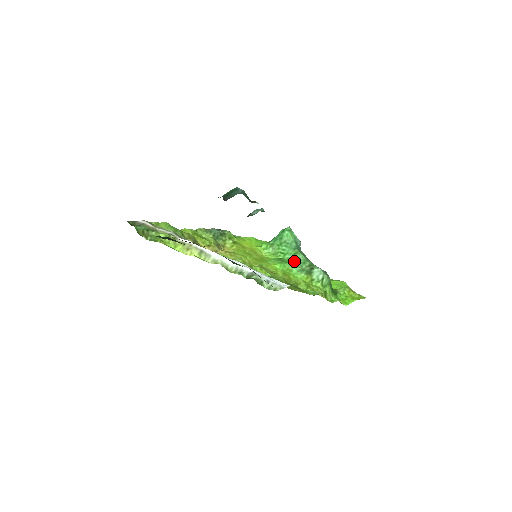
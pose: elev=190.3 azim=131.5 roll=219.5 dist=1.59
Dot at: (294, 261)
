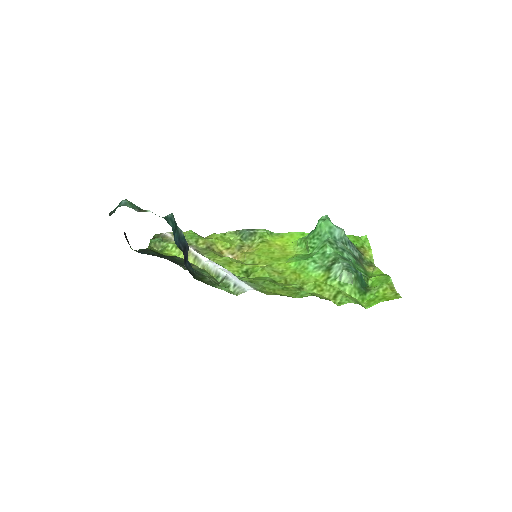
Dot at: (316, 256)
